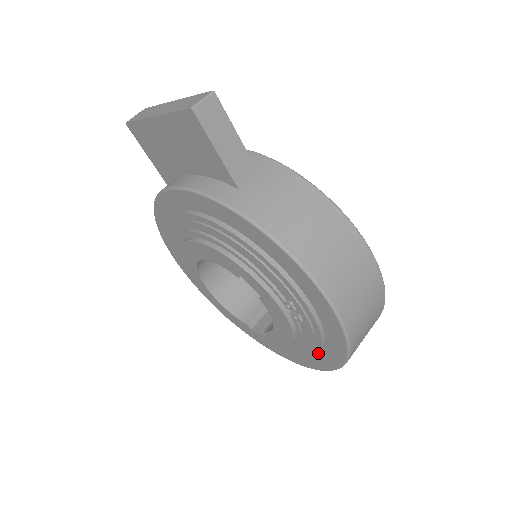
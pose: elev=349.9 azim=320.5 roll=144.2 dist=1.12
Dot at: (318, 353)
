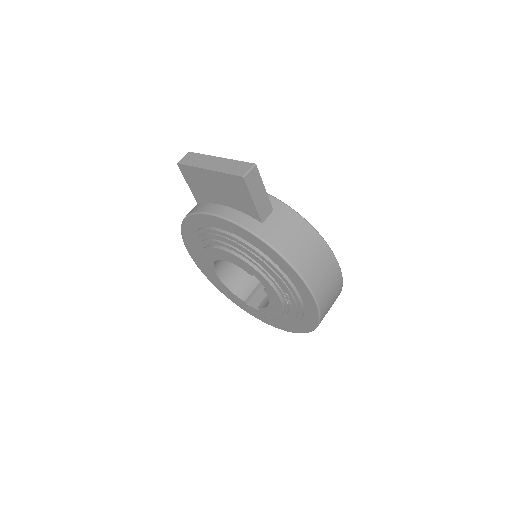
Dot at: (296, 323)
